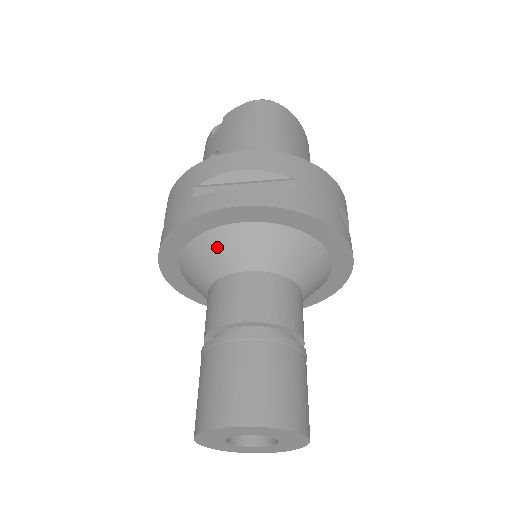
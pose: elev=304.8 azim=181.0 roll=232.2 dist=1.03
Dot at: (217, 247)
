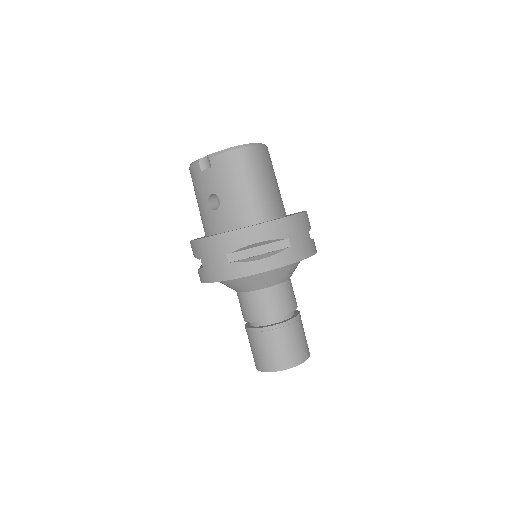
Dot at: (247, 282)
